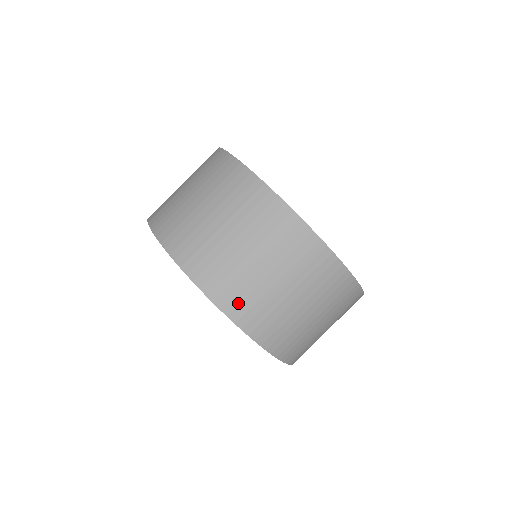
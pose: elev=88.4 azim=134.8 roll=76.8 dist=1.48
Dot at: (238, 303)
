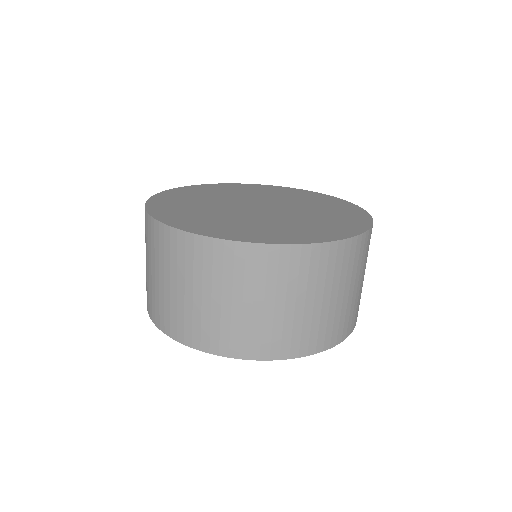
Dot at: (298, 343)
